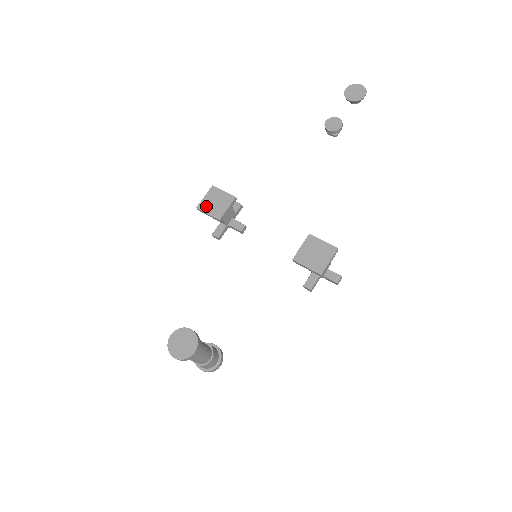
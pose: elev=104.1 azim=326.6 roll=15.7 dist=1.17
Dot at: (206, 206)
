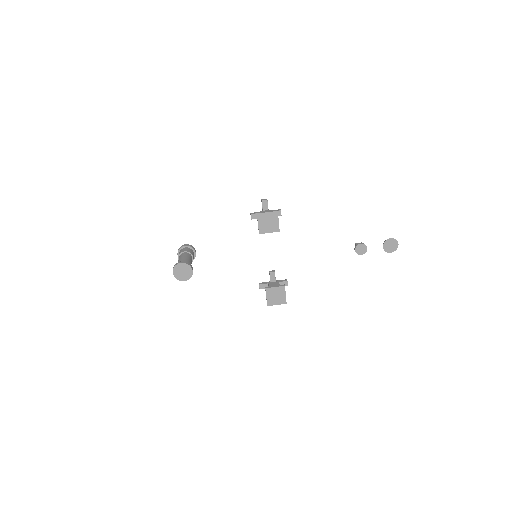
Dot at: (262, 219)
